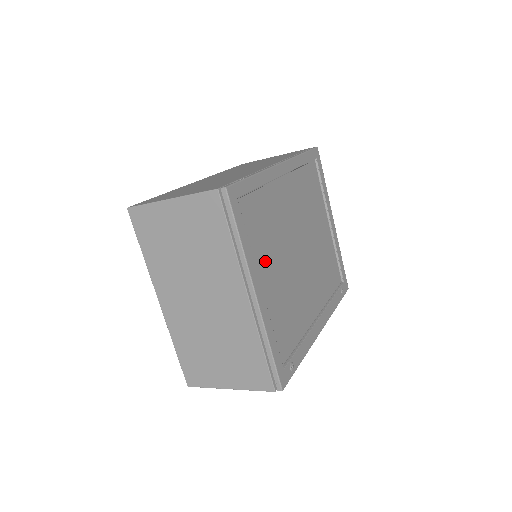
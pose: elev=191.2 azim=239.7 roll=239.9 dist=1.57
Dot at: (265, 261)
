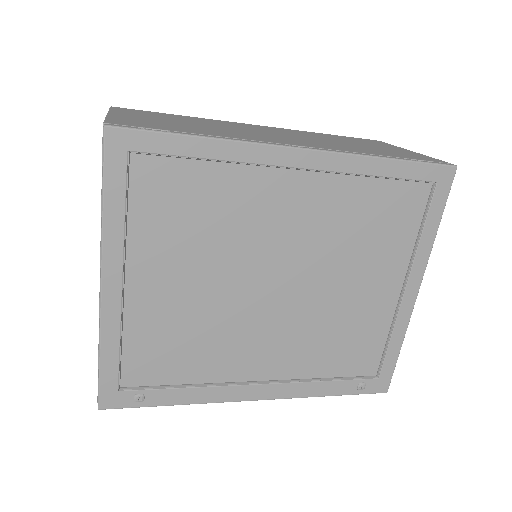
Dot at: (161, 258)
